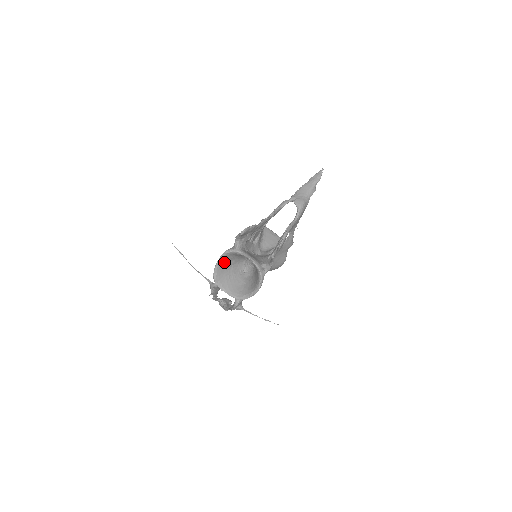
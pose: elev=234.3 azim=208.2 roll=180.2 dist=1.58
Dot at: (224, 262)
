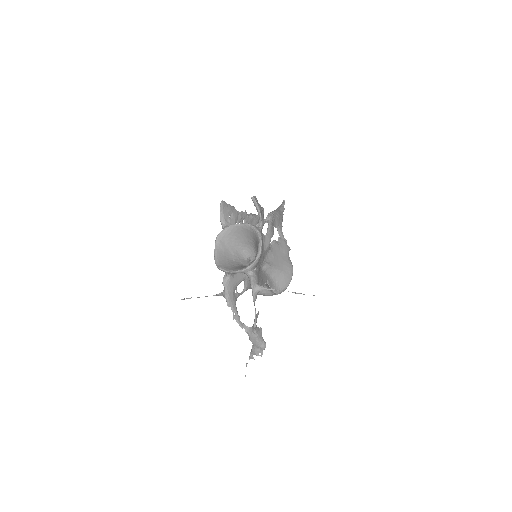
Dot at: (222, 252)
